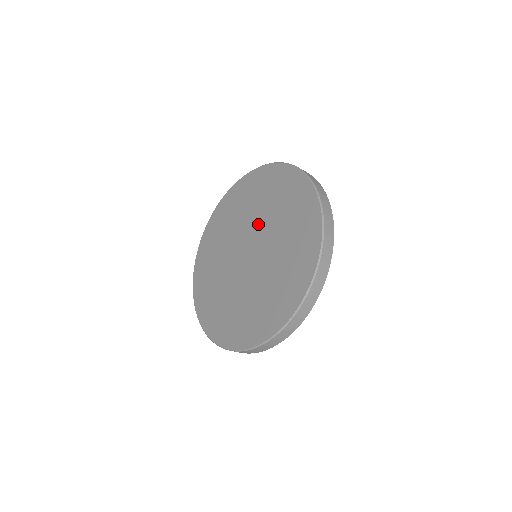
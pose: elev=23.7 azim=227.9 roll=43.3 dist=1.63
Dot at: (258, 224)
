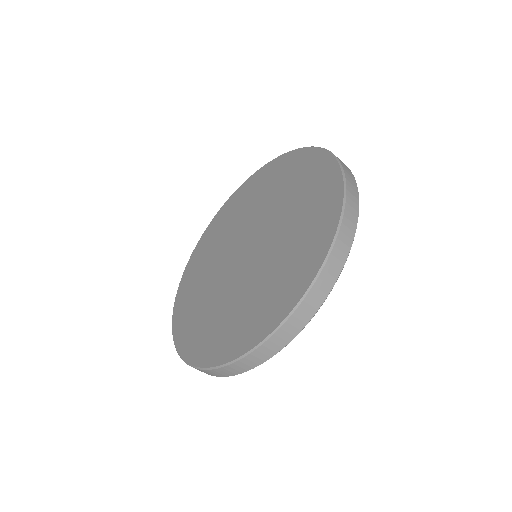
Dot at: (253, 219)
